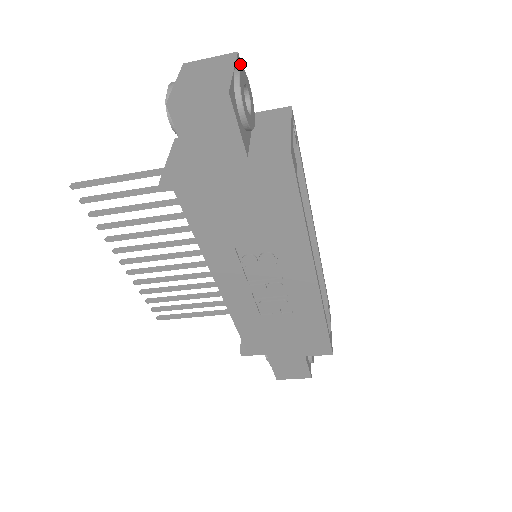
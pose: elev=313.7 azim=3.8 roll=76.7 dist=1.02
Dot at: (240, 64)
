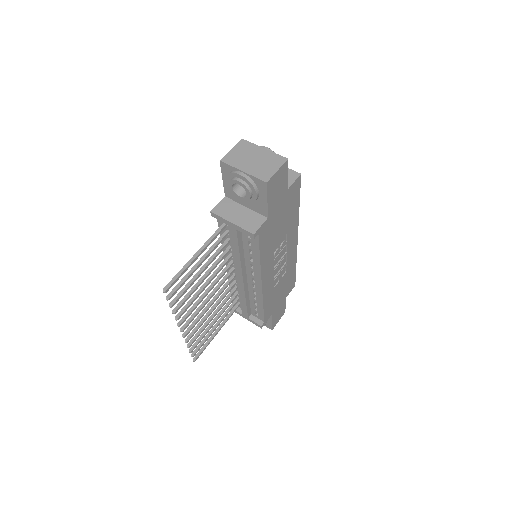
Dot at: occluded
